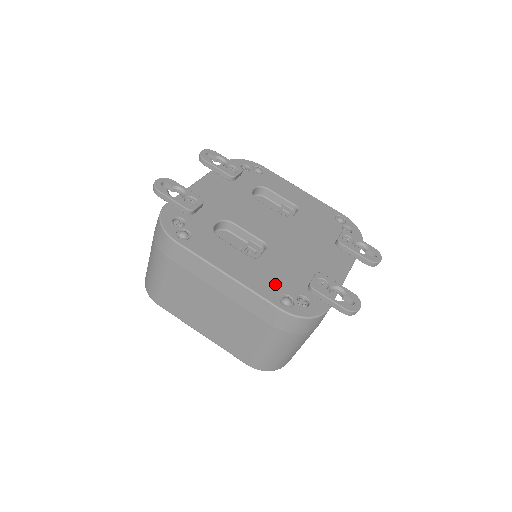
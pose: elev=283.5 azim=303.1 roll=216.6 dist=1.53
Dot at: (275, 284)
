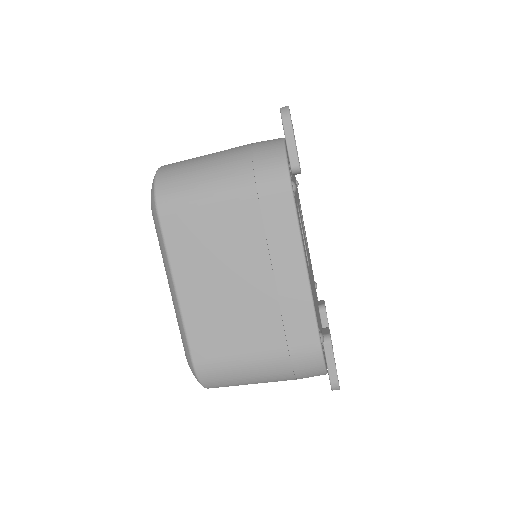
Dot at: occluded
